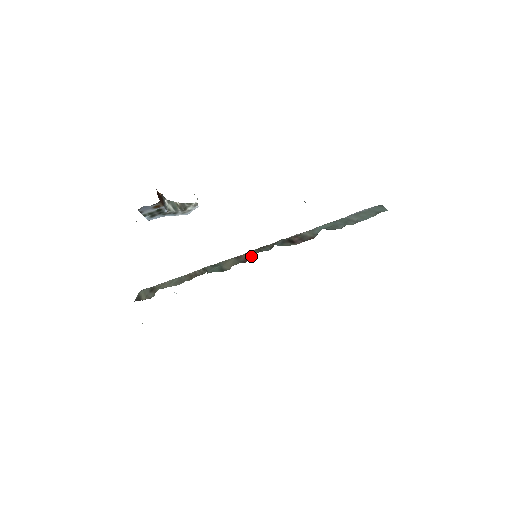
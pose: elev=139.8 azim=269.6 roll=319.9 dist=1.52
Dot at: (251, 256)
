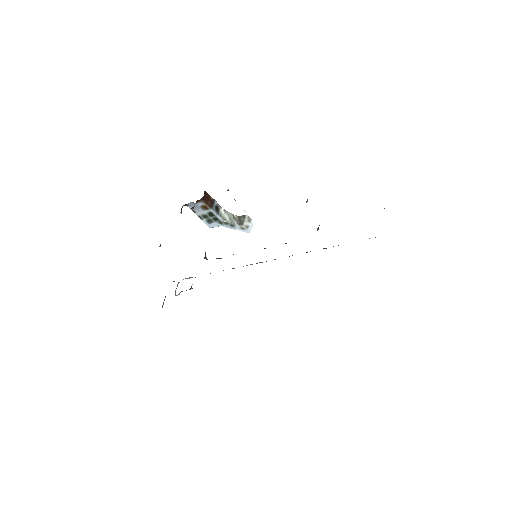
Dot at: occluded
